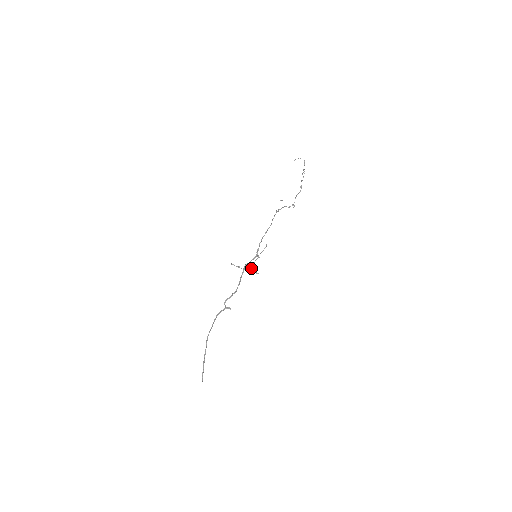
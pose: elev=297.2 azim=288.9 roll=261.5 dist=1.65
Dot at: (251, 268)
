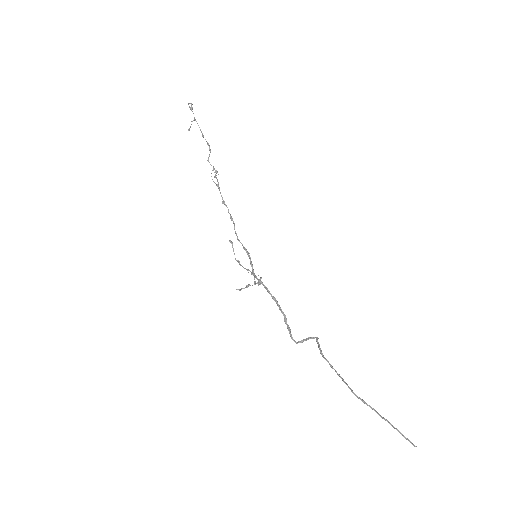
Dot at: (254, 277)
